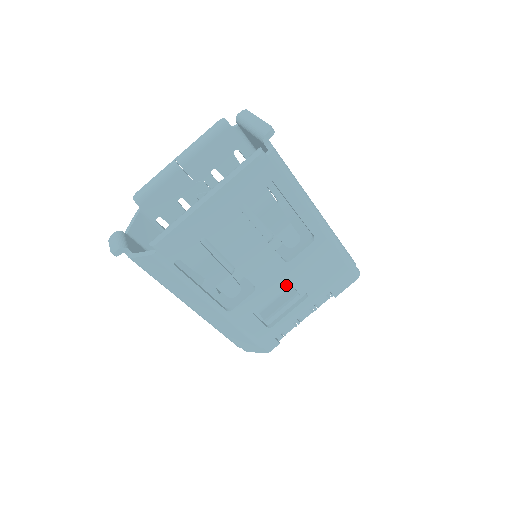
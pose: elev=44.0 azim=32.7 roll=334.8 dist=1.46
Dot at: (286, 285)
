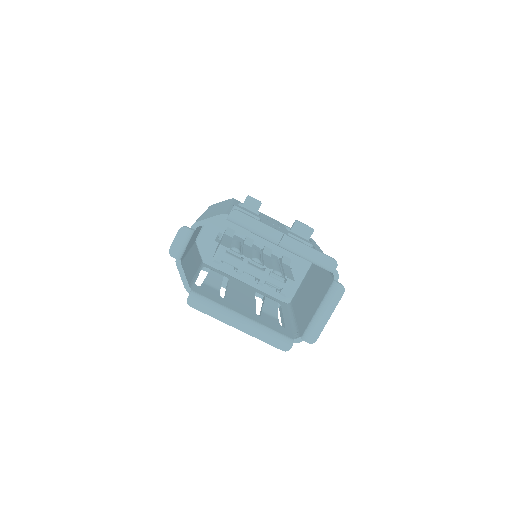
Dot at: occluded
